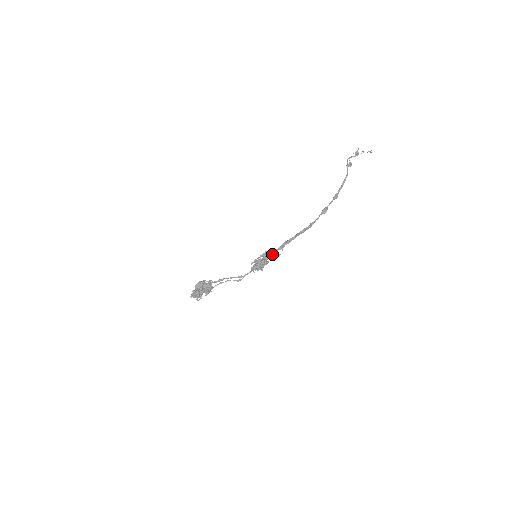
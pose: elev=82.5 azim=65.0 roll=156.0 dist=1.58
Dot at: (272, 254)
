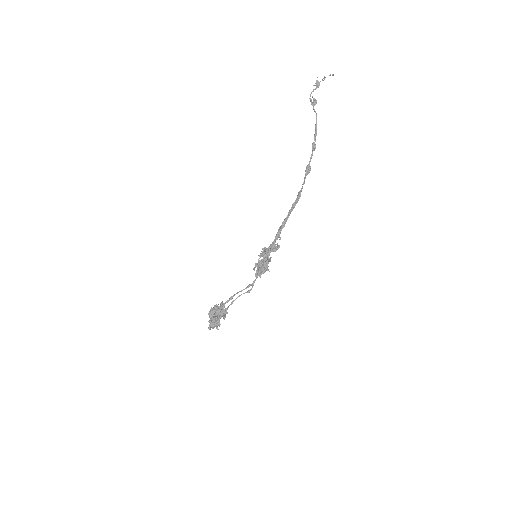
Dot at: (270, 250)
